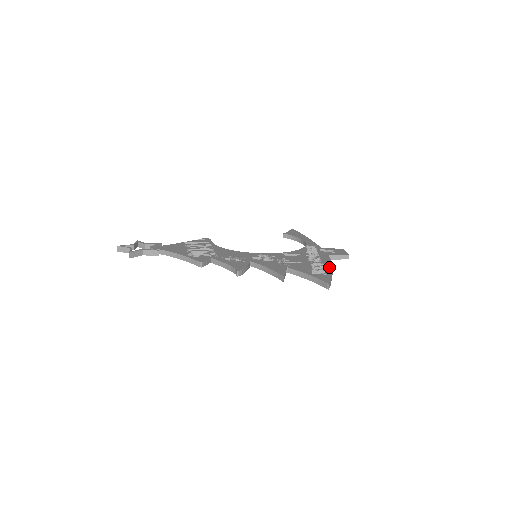
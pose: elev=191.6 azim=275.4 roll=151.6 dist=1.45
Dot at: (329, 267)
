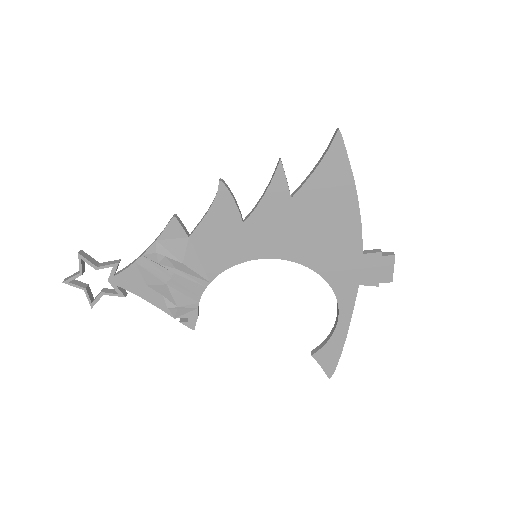
Dot at: (351, 195)
